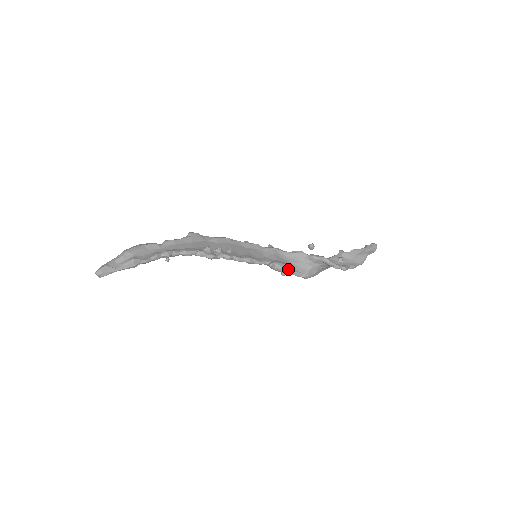
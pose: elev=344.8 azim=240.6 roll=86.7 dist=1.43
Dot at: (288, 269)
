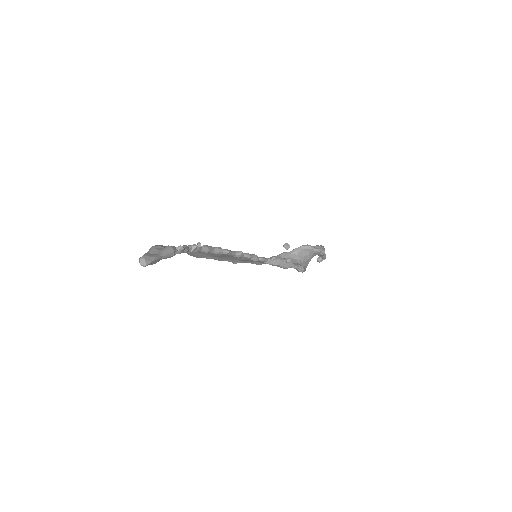
Dot at: occluded
